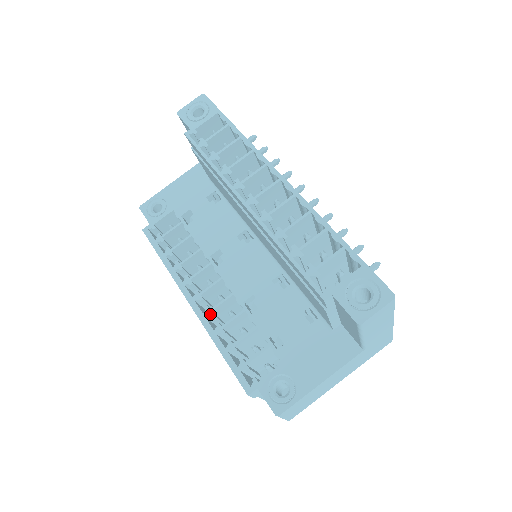
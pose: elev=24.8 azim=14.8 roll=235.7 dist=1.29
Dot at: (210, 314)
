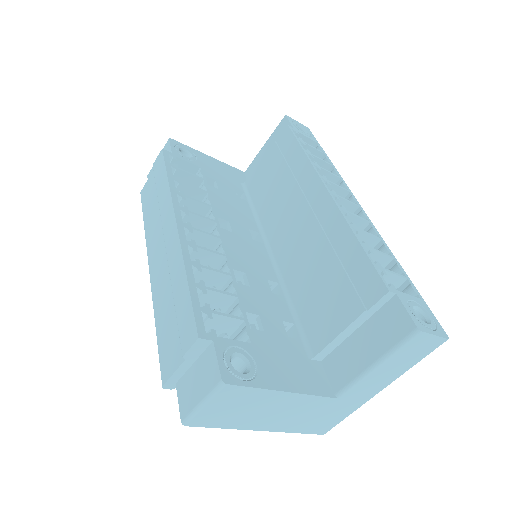
Dot at: (194, 247)
